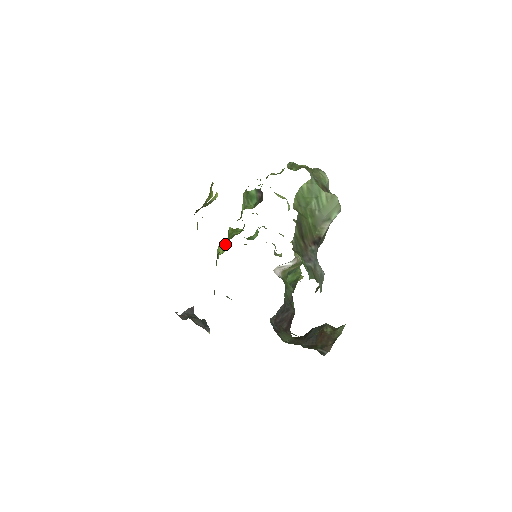
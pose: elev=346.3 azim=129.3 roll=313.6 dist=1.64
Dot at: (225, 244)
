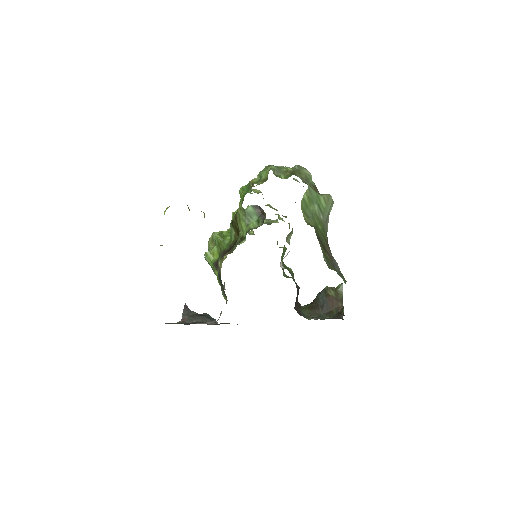
Dot at: (215, 250)
